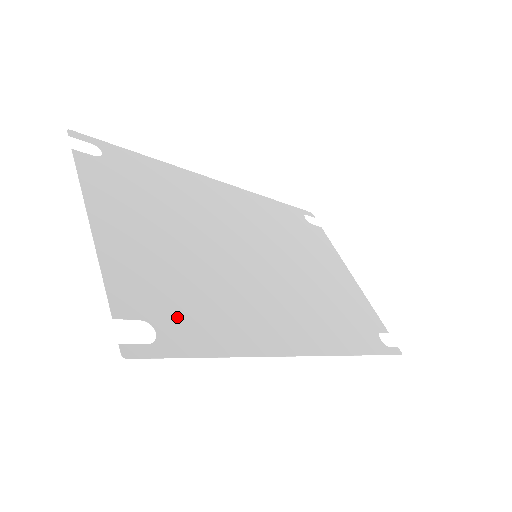
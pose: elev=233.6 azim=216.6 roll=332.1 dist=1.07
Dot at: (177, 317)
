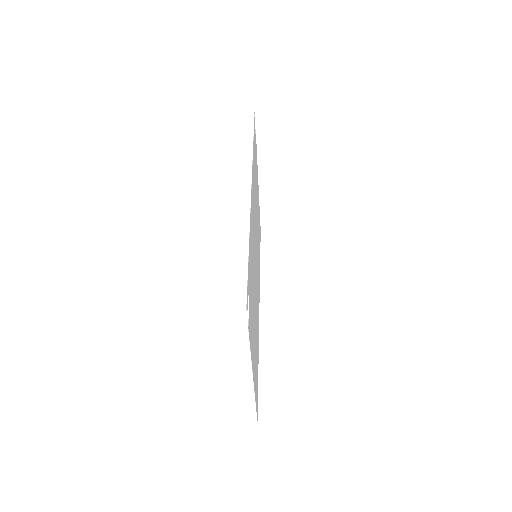
Dot at: occluded
